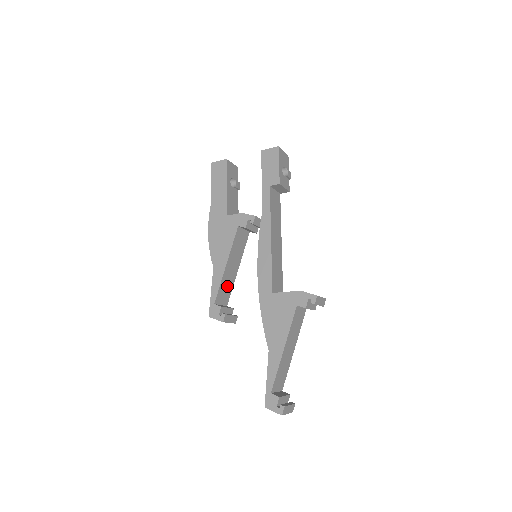
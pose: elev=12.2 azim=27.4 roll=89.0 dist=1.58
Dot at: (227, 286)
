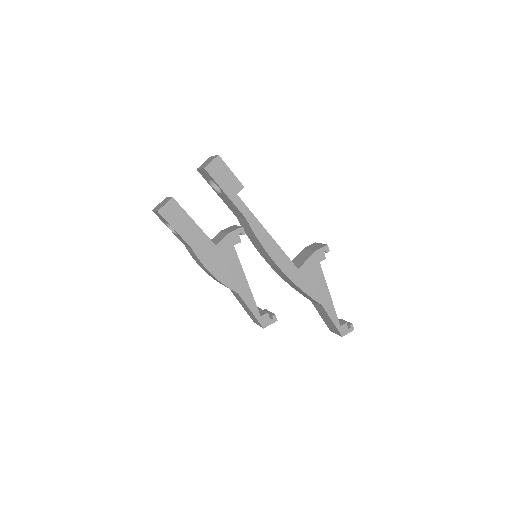
Dot at: occluded
